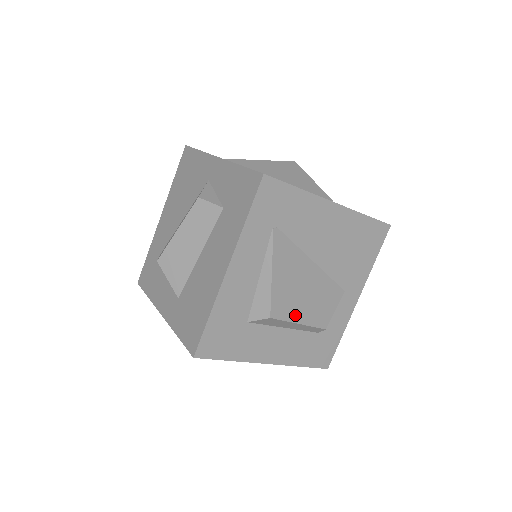
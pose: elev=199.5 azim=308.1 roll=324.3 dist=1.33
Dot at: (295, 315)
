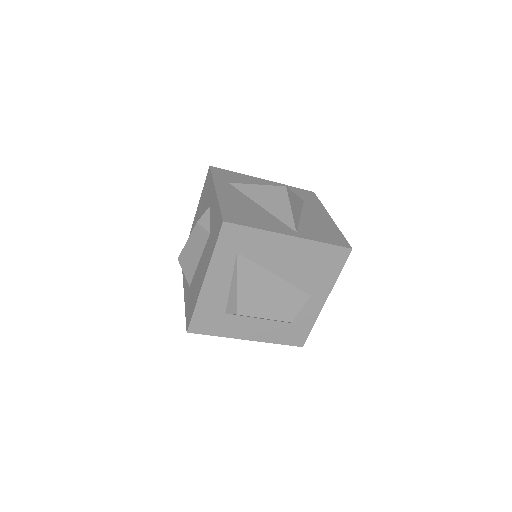
Dot at: (260, 313)
